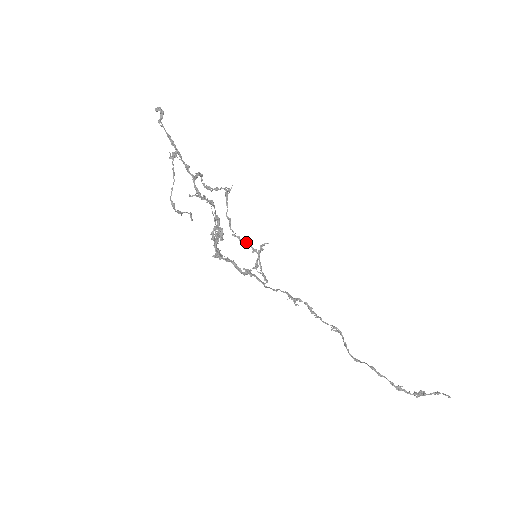
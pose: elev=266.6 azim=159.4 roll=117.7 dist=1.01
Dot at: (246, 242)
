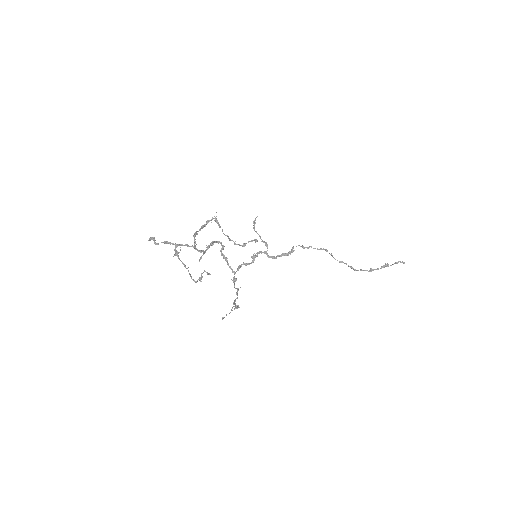
Dot at: (245, 244)
